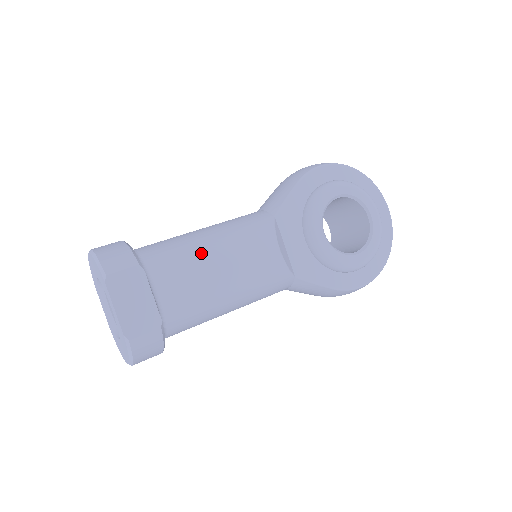
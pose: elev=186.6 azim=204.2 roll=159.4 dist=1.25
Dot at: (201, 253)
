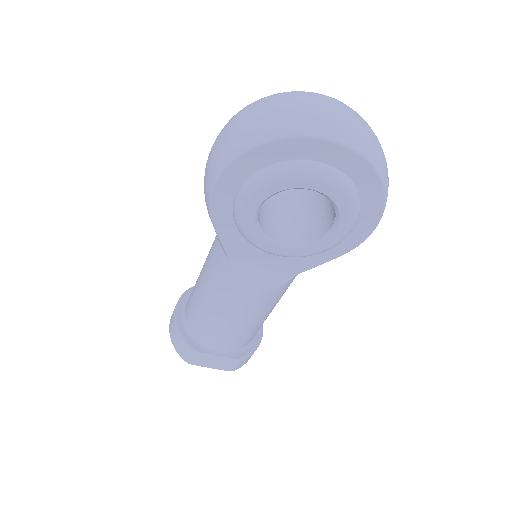
Dot at: (214, 320)
